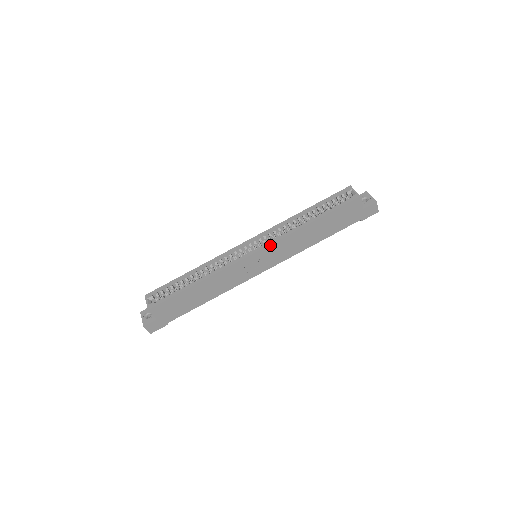
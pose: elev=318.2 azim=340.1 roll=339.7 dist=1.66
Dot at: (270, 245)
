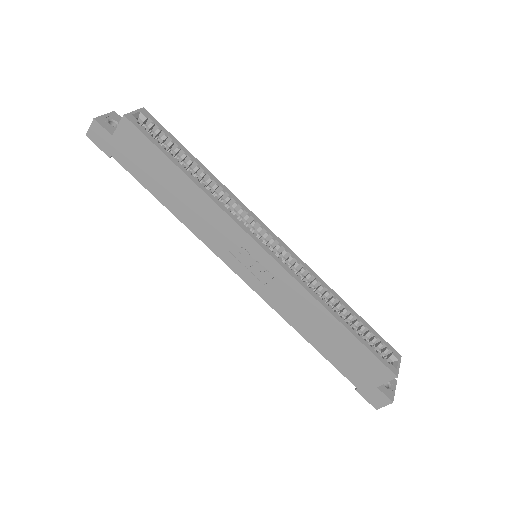
Dot at: (284, 270)
